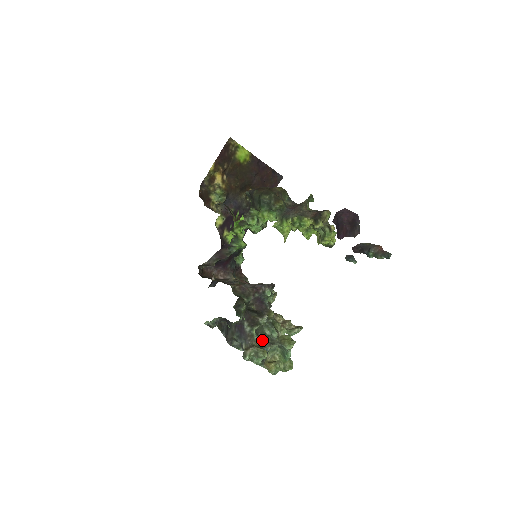
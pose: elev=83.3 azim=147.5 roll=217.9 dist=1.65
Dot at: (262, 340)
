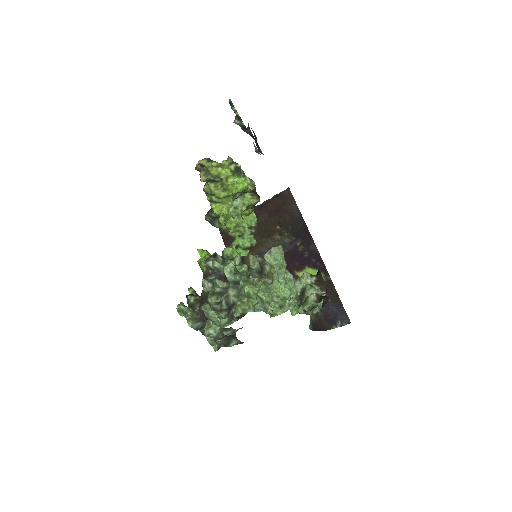
Dot at: (221, 302)
